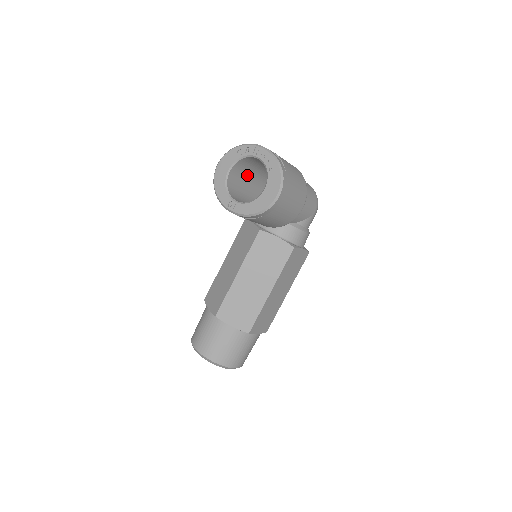
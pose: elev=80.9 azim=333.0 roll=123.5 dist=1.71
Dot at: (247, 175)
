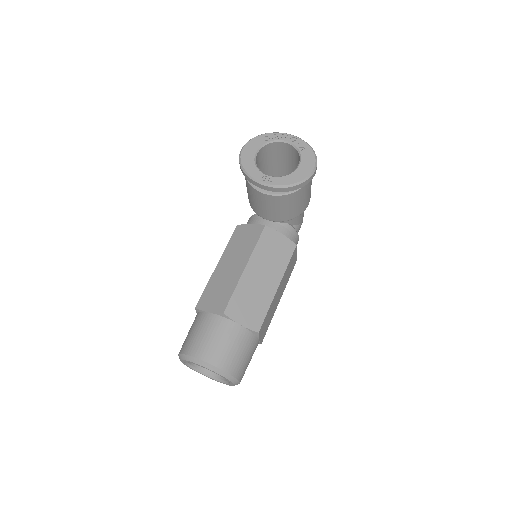
Dot at: (261, 168)
